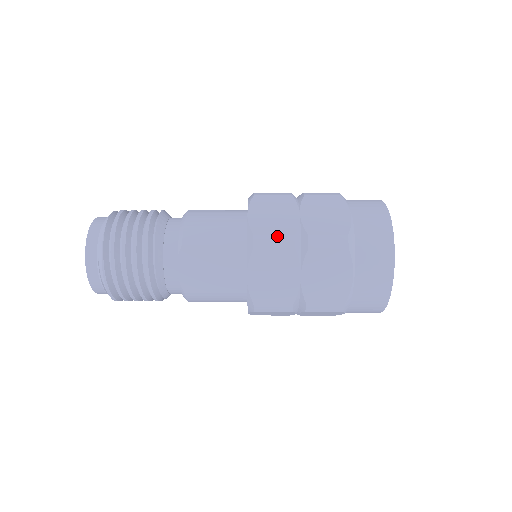
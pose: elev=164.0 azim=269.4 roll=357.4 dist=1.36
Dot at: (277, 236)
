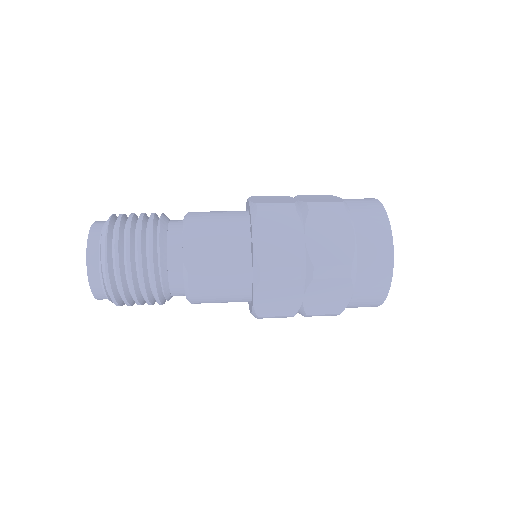
Dot at: (278, 203)
